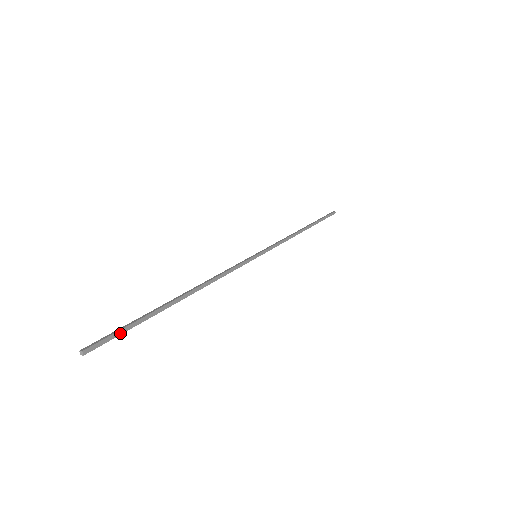
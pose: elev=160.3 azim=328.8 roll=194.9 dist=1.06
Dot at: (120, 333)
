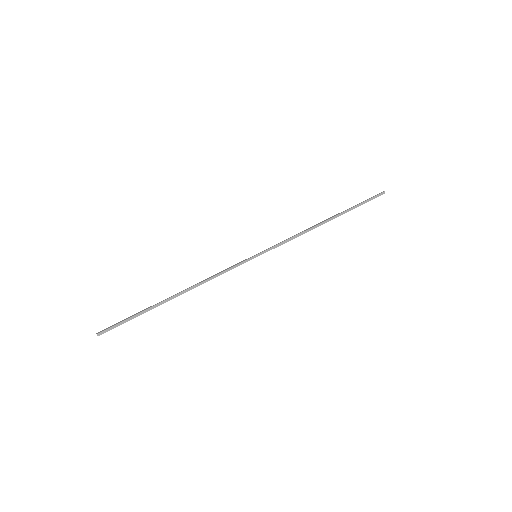
Dot at: (123, 323)
